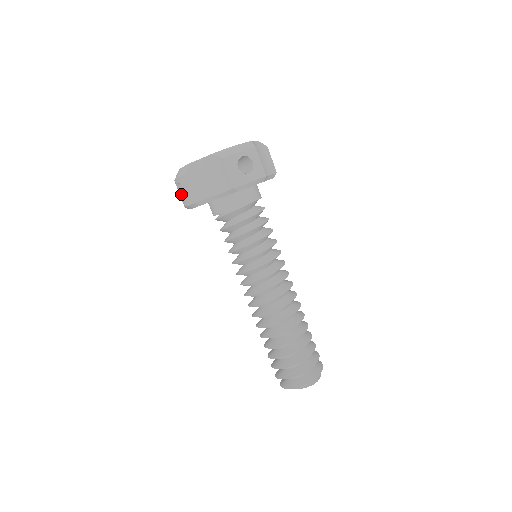
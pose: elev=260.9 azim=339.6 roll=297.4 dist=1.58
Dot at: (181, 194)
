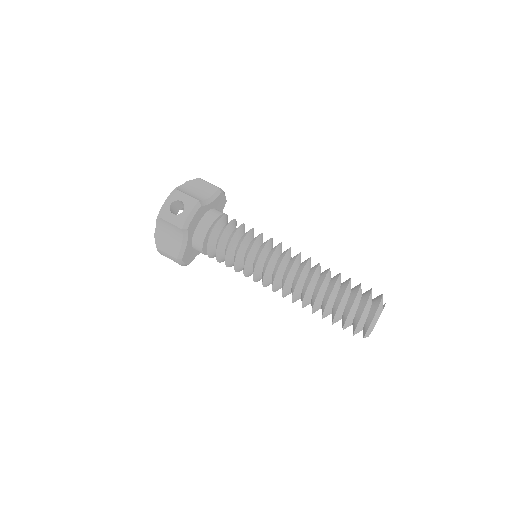
Dot at: (176, 215)
